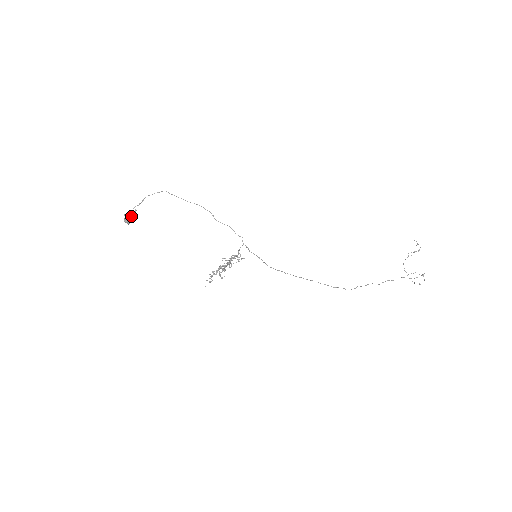
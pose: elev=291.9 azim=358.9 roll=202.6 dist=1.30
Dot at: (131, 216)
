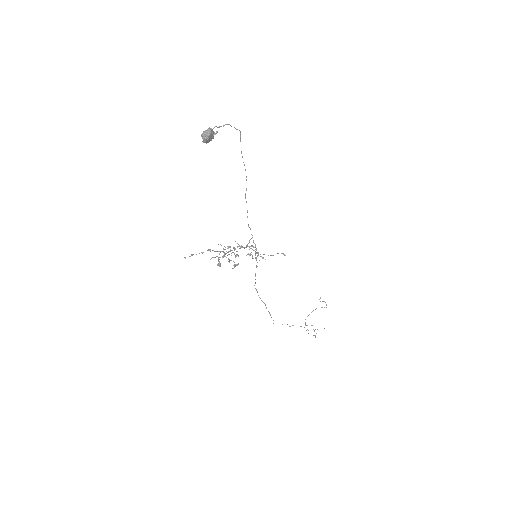
Dot at: (212, 135)
